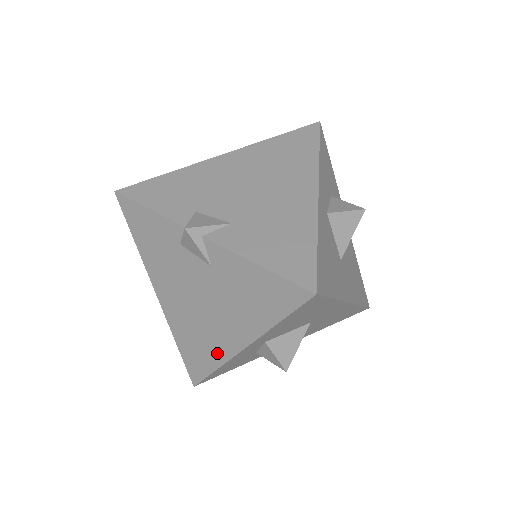
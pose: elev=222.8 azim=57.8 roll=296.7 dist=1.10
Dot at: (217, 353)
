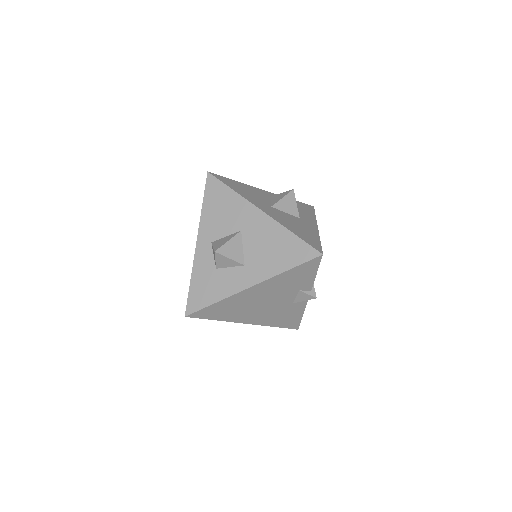
Dot at: occluded
